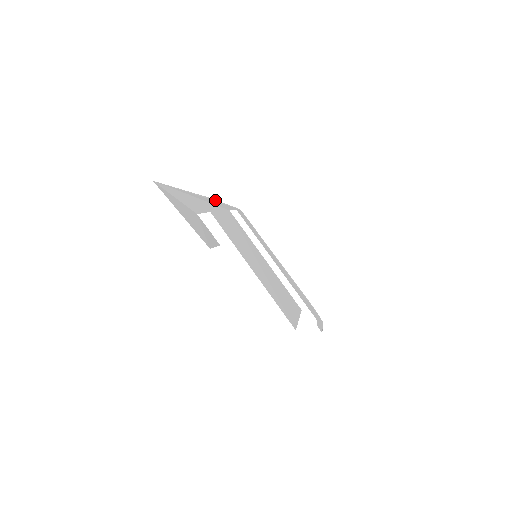
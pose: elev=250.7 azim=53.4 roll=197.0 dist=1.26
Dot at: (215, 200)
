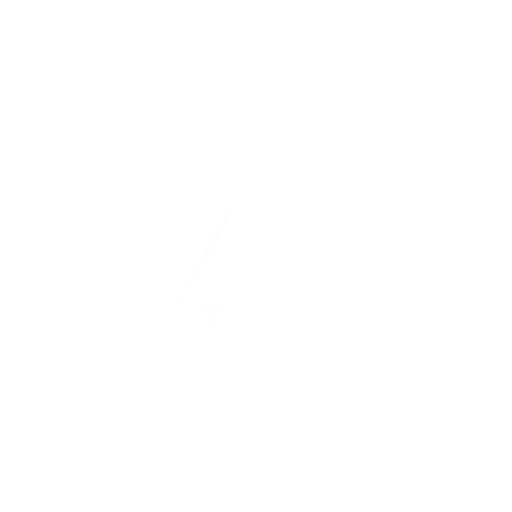
Dot at: (206, 250)
